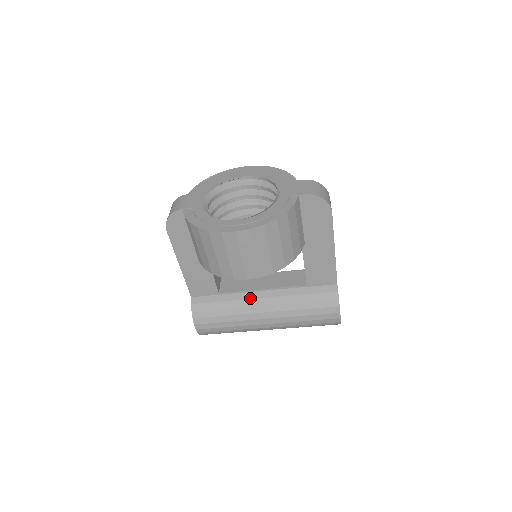
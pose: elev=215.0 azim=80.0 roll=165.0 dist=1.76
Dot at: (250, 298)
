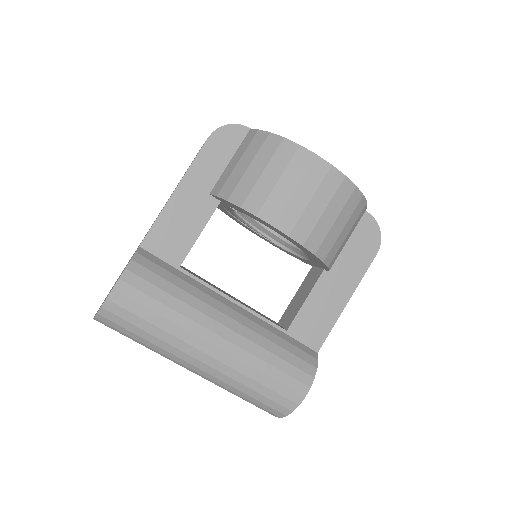
Dot at: (217, 298)
